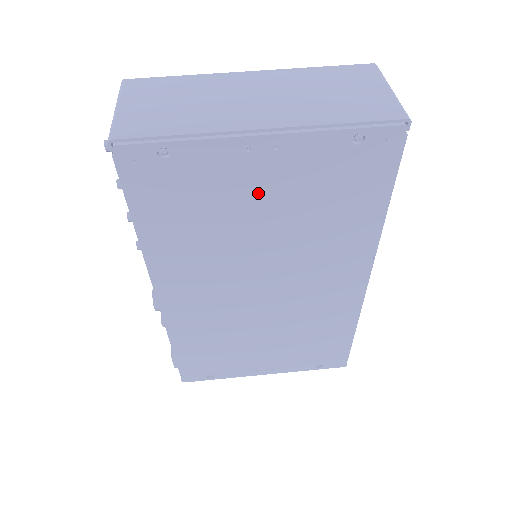
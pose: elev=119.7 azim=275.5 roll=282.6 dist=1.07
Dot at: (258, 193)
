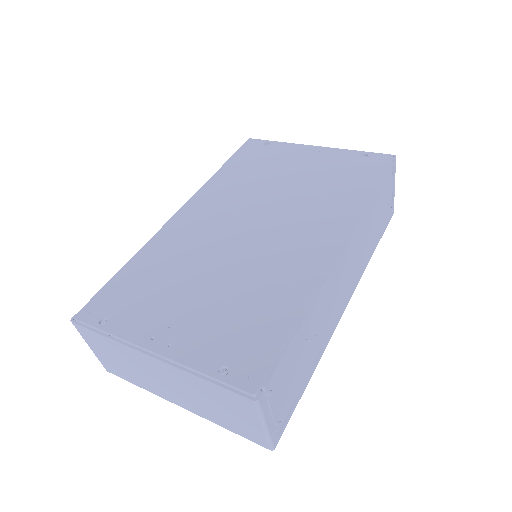
Dot at: (296, 167)
